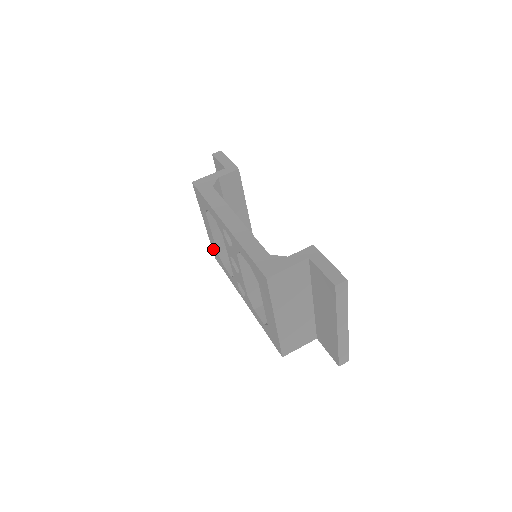
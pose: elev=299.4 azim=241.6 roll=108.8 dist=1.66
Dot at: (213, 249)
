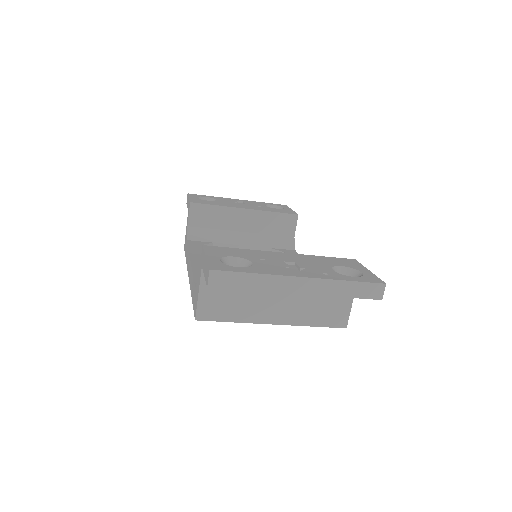
Dot at: occluded
